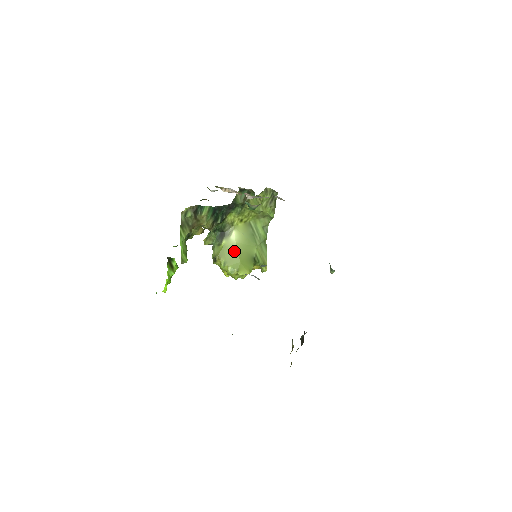
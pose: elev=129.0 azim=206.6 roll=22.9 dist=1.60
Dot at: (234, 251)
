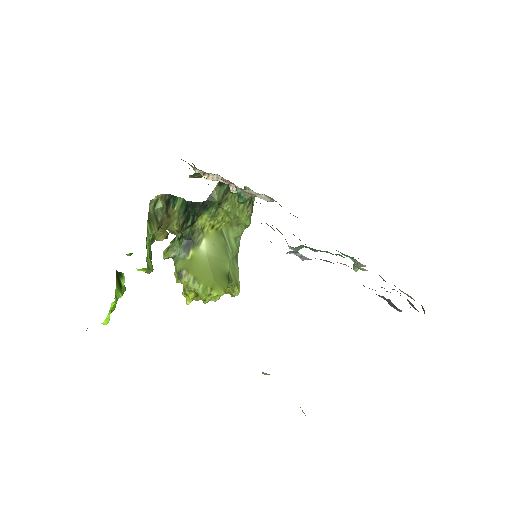
Dot at: (205, 265)
